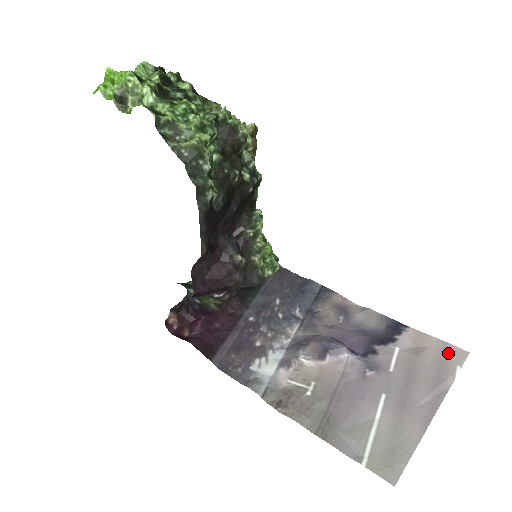
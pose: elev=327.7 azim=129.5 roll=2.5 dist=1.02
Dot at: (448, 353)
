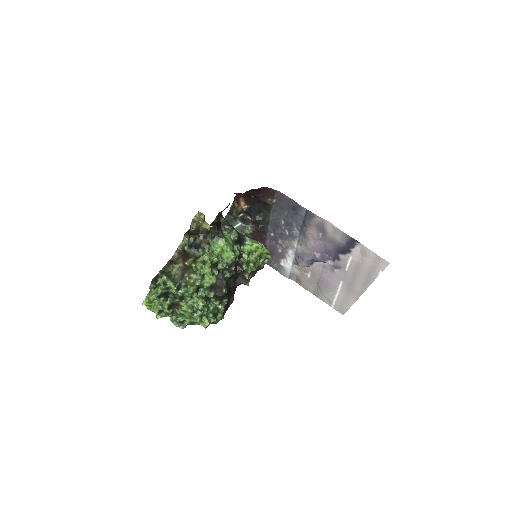
Dot at: (378, 263)
